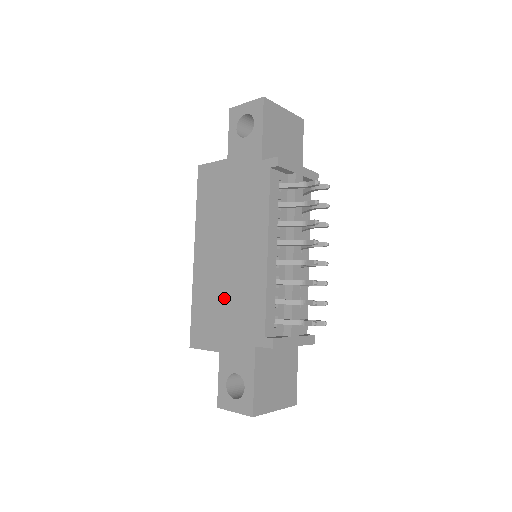
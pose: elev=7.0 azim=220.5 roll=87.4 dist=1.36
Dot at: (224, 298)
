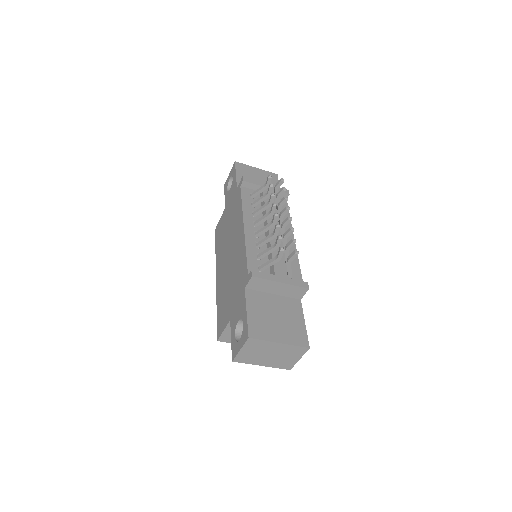
Dot at: (229, 282)
